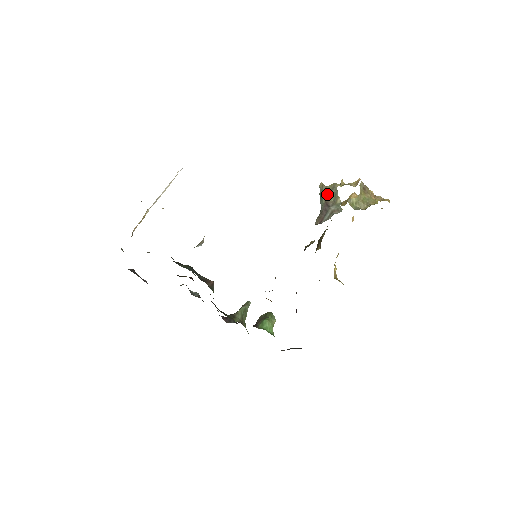
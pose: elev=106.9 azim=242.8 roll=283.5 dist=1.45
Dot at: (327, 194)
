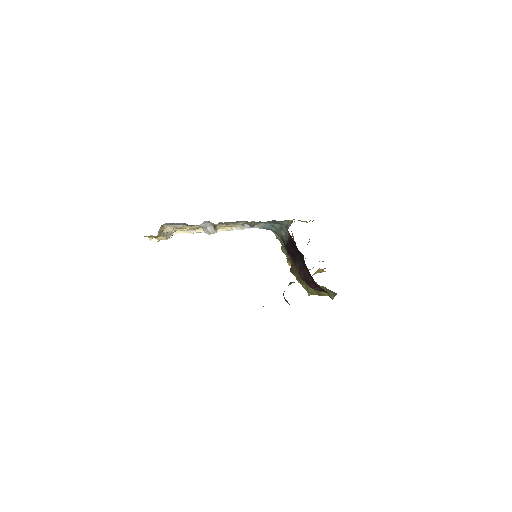
Dot at: occluded
